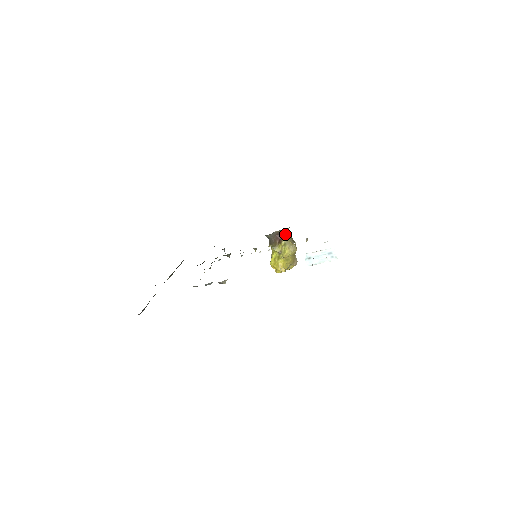
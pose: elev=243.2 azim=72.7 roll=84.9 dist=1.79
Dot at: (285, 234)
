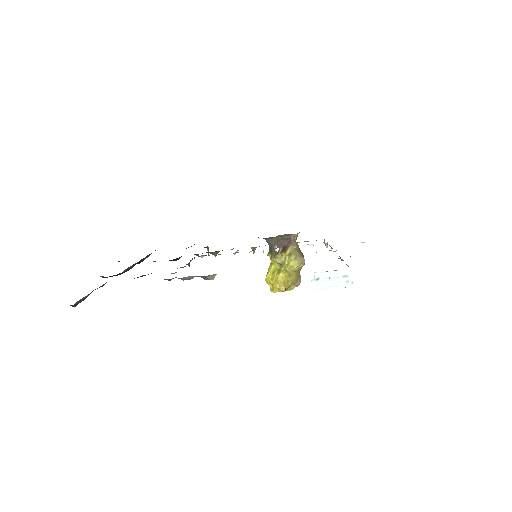
Dot at: (292, 241)
